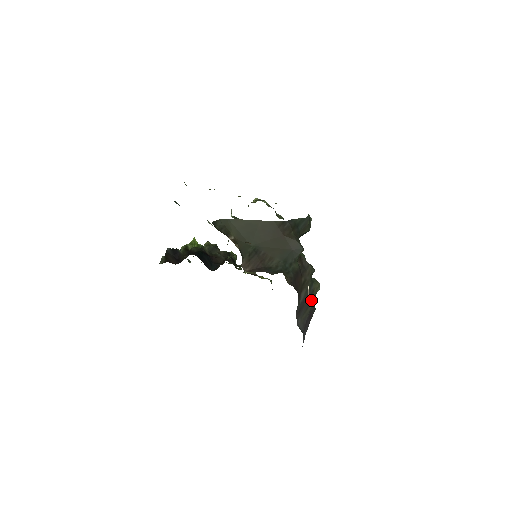
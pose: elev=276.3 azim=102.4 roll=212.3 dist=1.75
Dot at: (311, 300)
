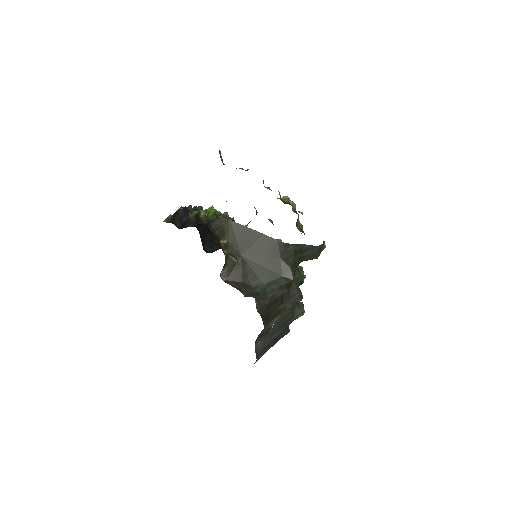
Dot at: (283, 327)
